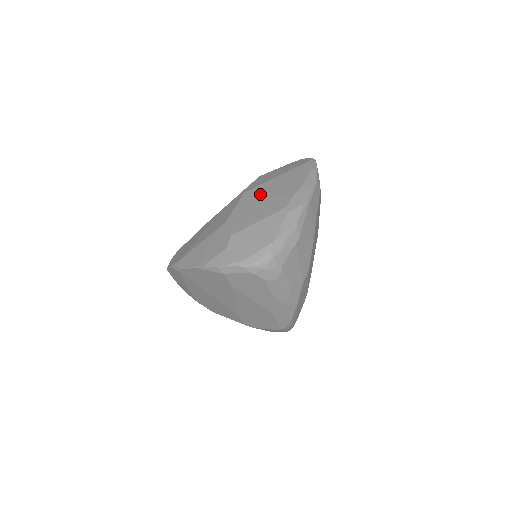
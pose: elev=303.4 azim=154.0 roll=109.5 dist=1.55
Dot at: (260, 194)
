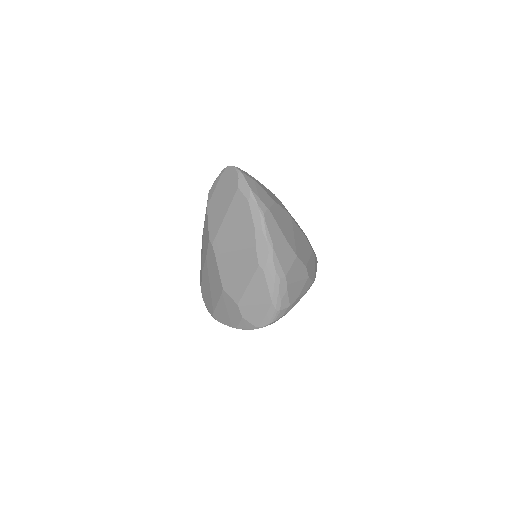
Dot at: (227, 248)
